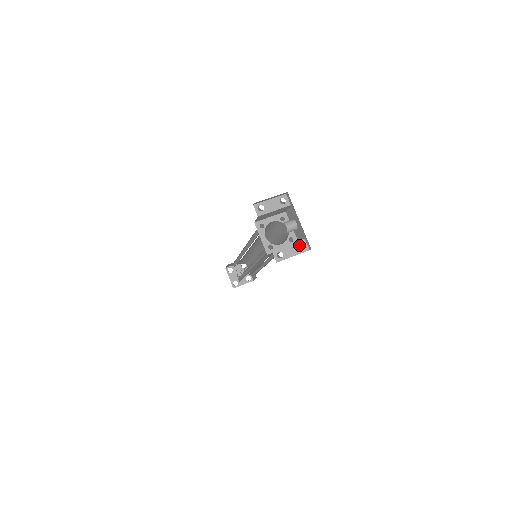
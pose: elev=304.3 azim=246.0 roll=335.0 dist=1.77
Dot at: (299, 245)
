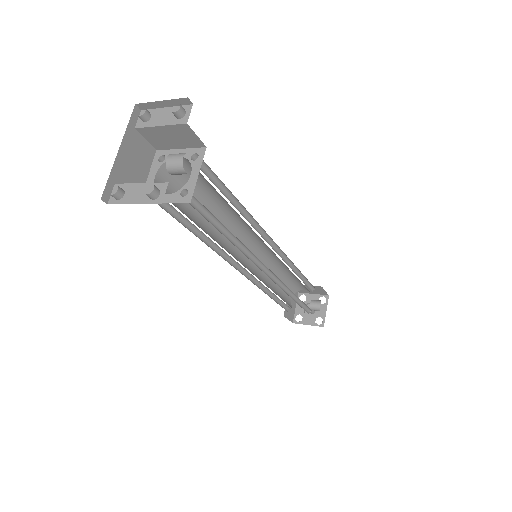
Dot at: (148, 187)
